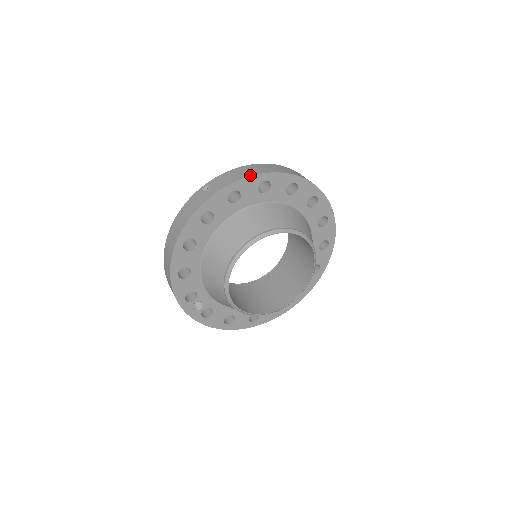
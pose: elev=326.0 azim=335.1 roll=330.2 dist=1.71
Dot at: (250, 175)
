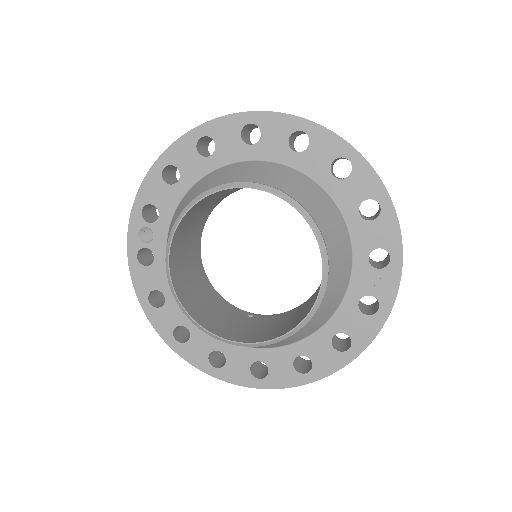
Dot at: occluded
